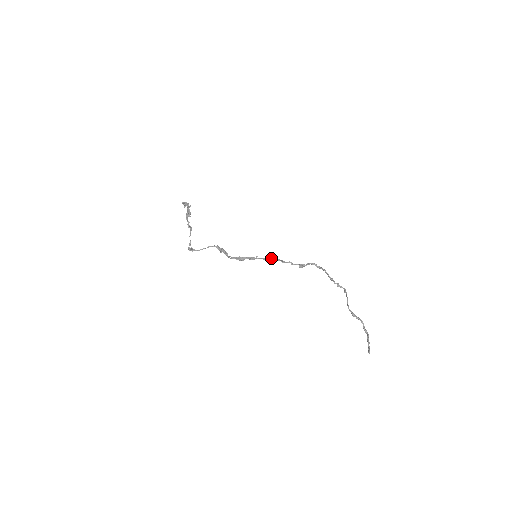
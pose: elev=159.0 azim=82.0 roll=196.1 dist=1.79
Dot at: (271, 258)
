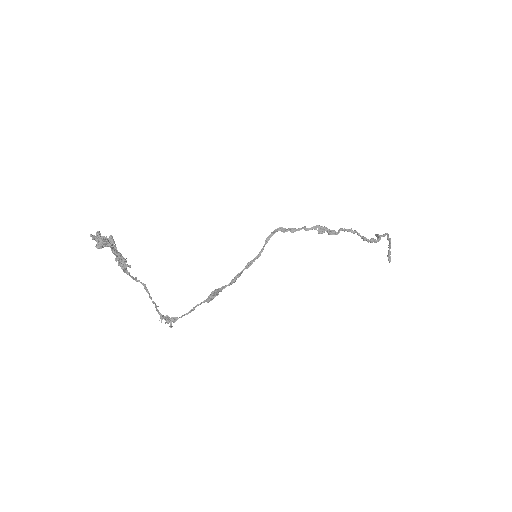
Dot at: (274, 233)
